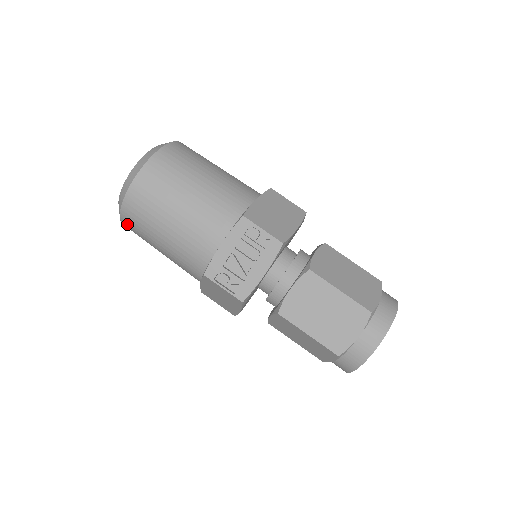
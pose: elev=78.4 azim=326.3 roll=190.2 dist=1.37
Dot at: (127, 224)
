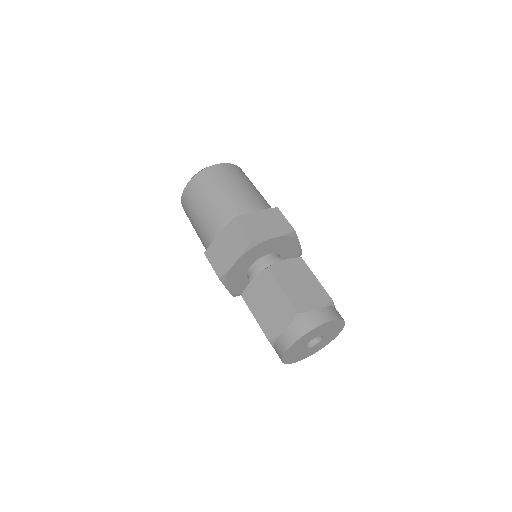
Dot at: occluded
